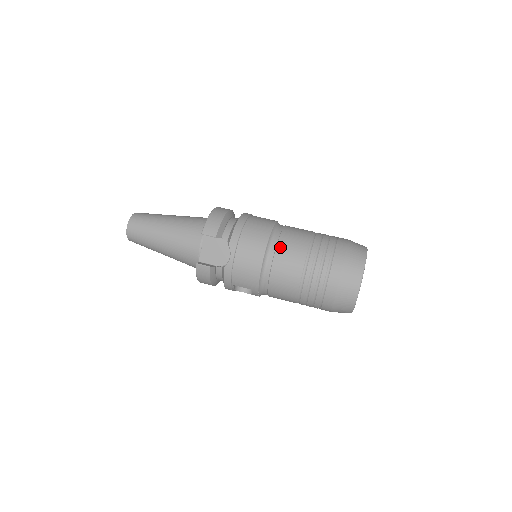
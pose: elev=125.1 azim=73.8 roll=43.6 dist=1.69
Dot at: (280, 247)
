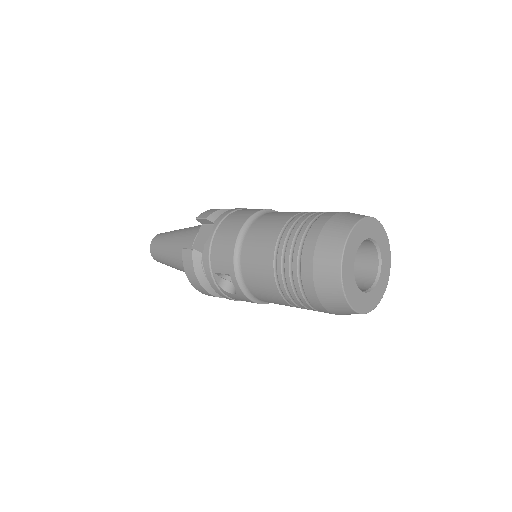
Dot at: (264, 218)
